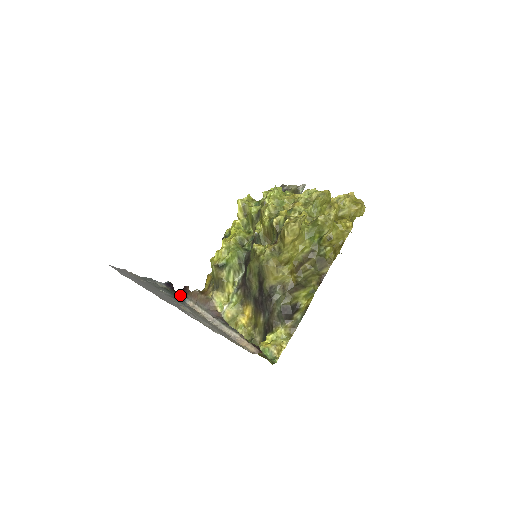
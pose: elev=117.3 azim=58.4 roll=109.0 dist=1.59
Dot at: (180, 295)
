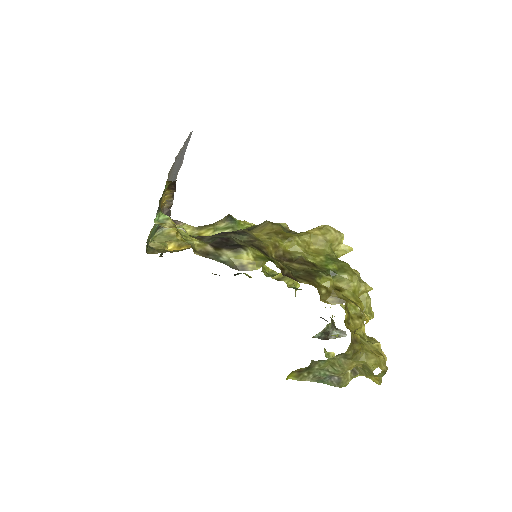
Dot at: occluded
